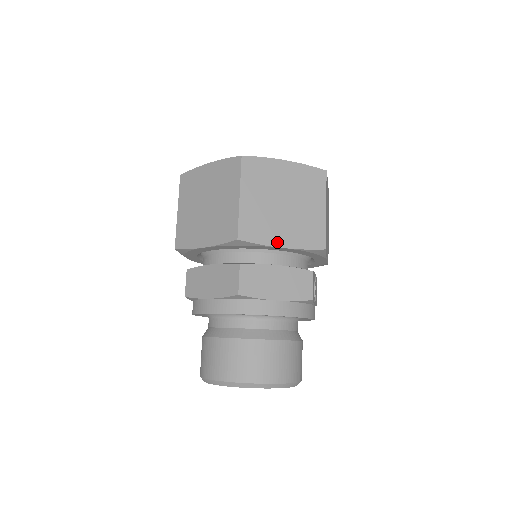
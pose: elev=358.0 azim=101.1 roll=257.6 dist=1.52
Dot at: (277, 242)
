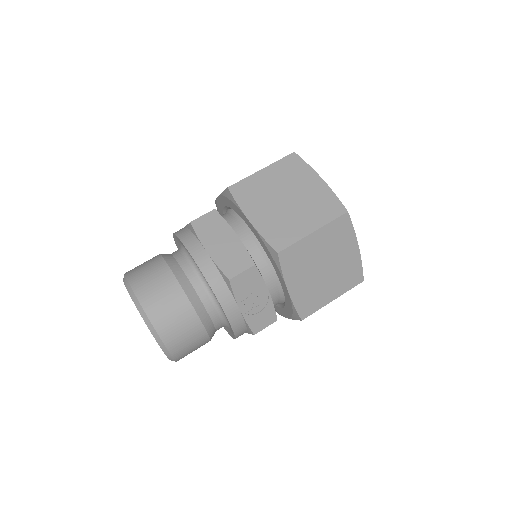
Dot at: (250, 214)
